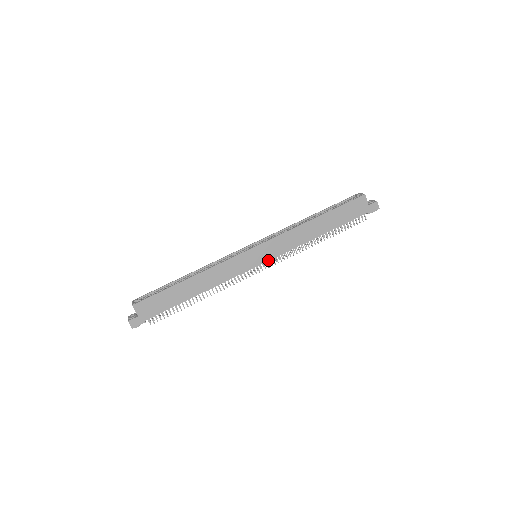
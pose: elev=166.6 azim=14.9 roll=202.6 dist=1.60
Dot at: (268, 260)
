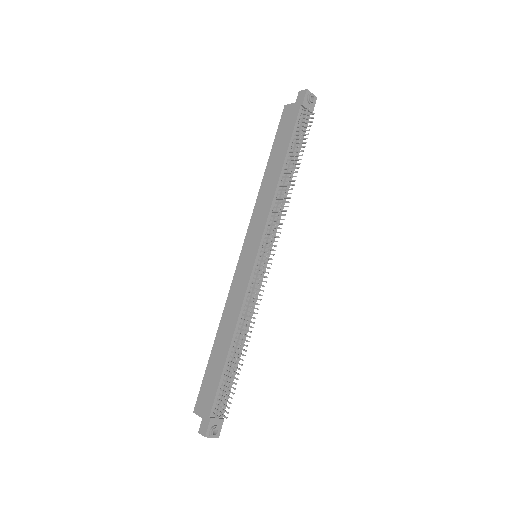
Dot at: (259, 244)
